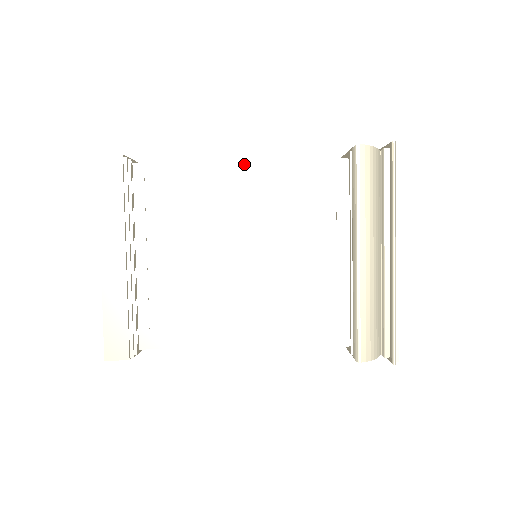
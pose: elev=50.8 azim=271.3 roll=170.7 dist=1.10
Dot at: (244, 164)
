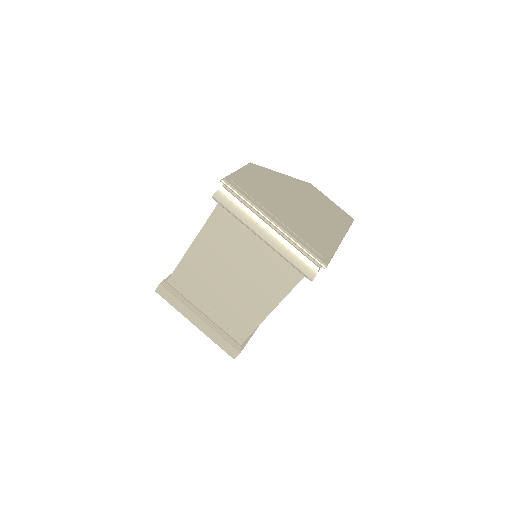
Dot at: (193, 244)
